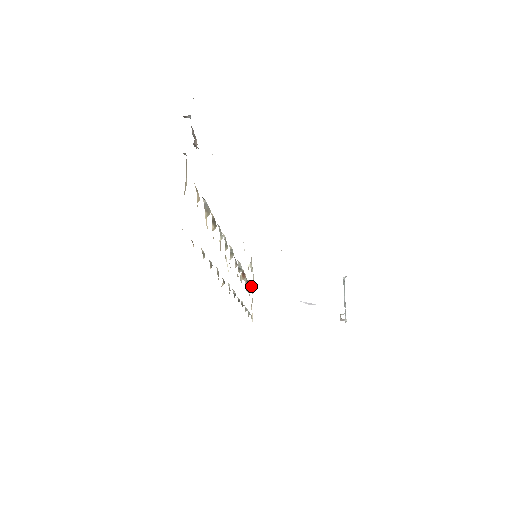
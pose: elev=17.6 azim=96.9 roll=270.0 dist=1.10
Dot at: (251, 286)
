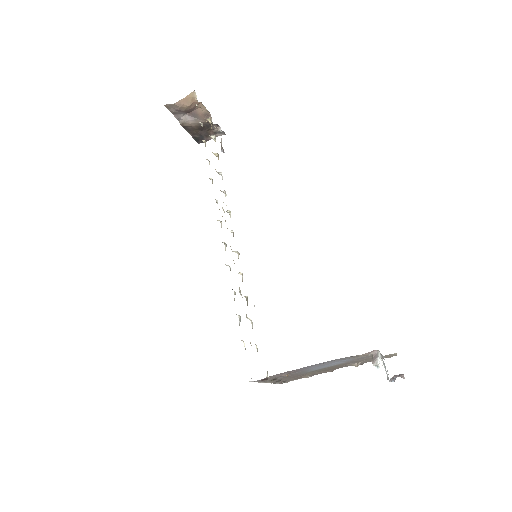
Dot at: occluded
